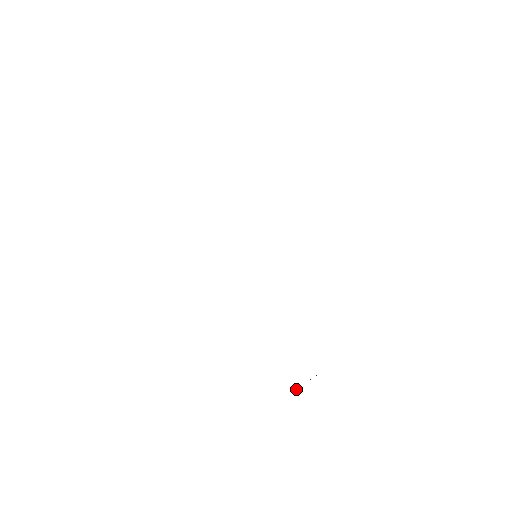
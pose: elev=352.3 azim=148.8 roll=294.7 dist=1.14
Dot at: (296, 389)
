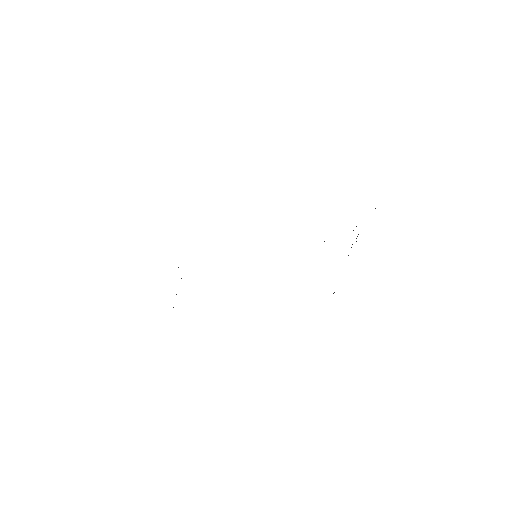
Dot at: (348, 255)
